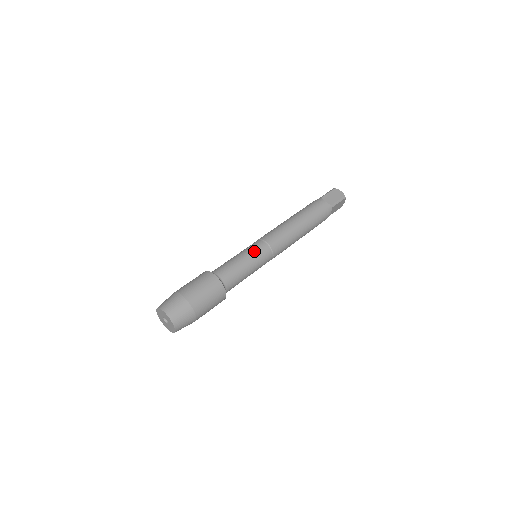
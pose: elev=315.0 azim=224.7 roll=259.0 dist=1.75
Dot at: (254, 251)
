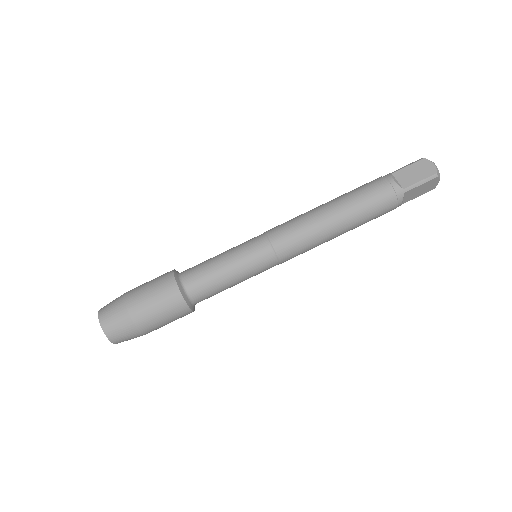
Dot at: (246, 251)
